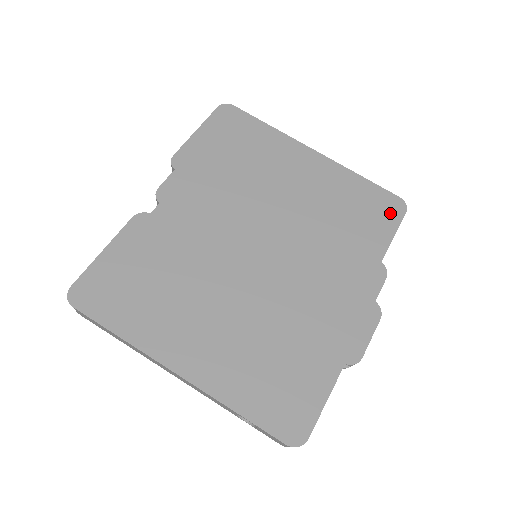
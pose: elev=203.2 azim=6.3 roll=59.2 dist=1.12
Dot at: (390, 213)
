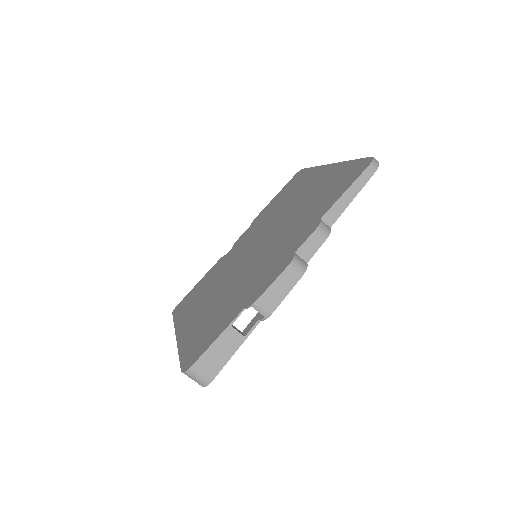
Dot at: (354, 175)
